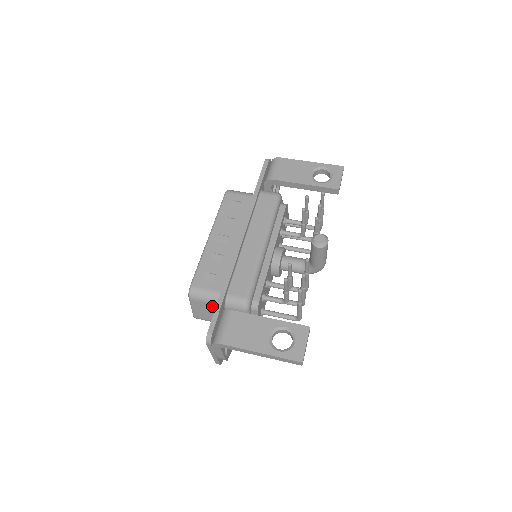
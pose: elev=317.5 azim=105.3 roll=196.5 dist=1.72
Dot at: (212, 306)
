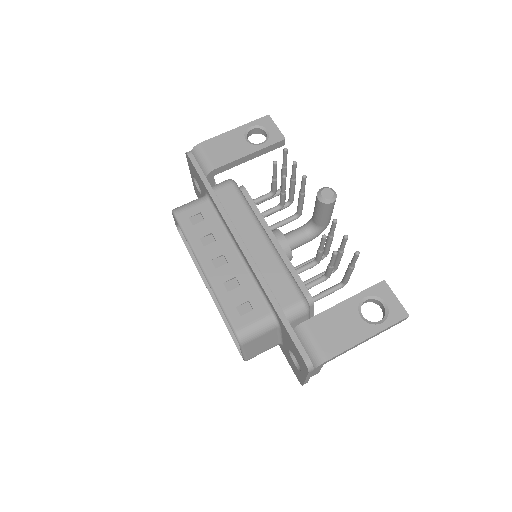
Dot at: (268, 334)
